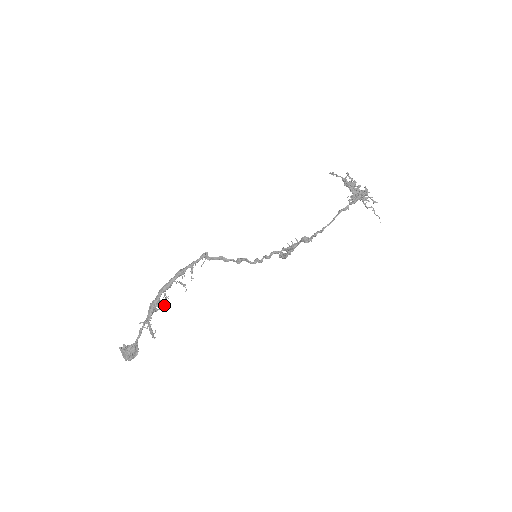
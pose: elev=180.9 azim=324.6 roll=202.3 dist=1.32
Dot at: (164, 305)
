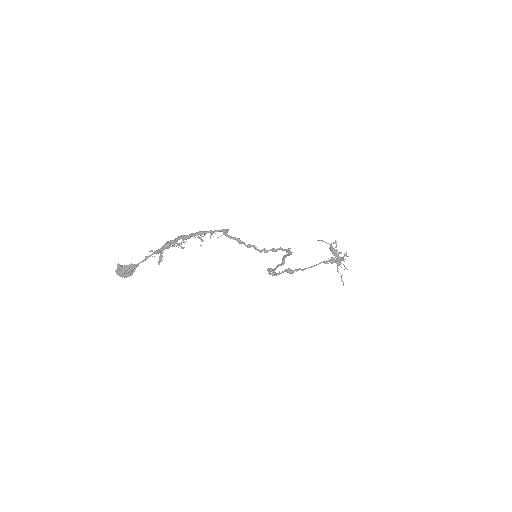
Dot at: occluded
